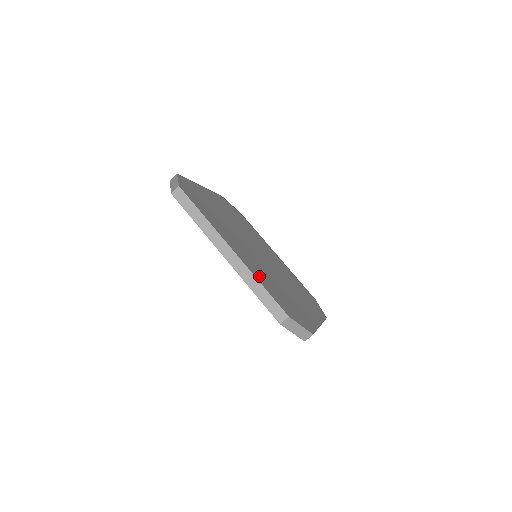
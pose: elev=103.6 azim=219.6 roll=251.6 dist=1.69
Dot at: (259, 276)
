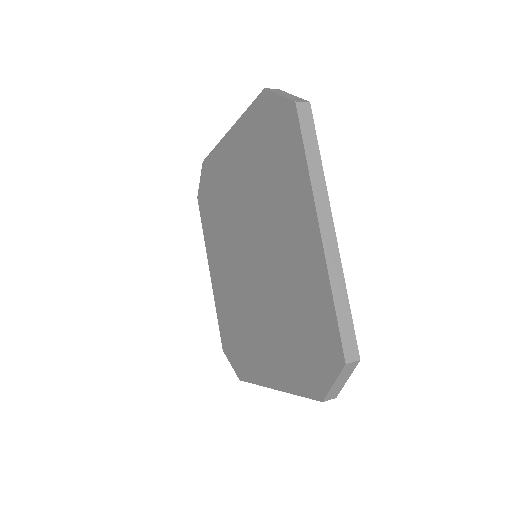
Dot at: occluded
